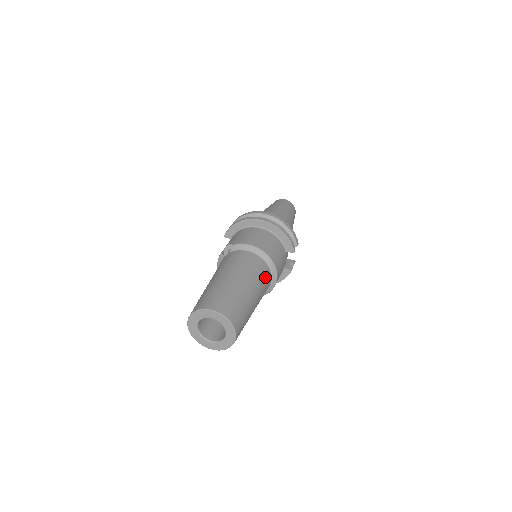
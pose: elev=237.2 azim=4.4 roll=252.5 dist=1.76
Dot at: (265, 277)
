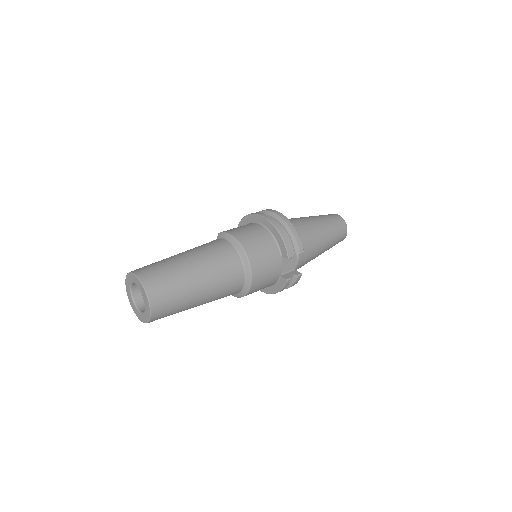
Dot at: (231, 270)
